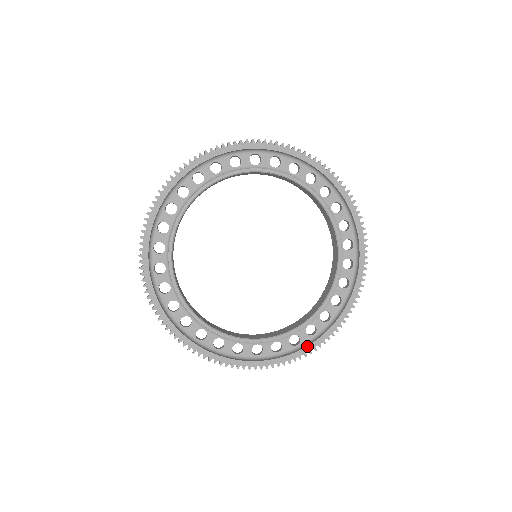
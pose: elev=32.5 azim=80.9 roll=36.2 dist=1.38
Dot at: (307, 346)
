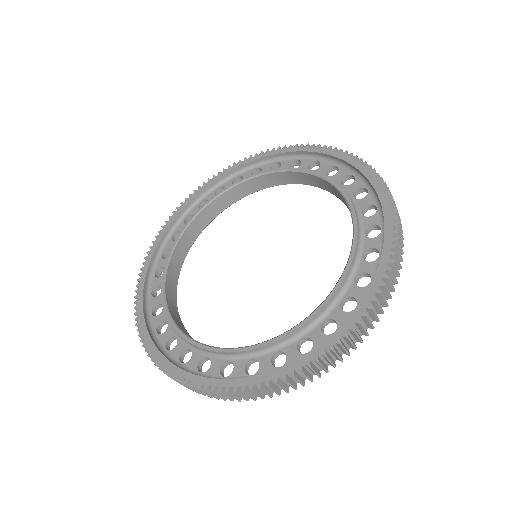
Dot at: (364, 295)
